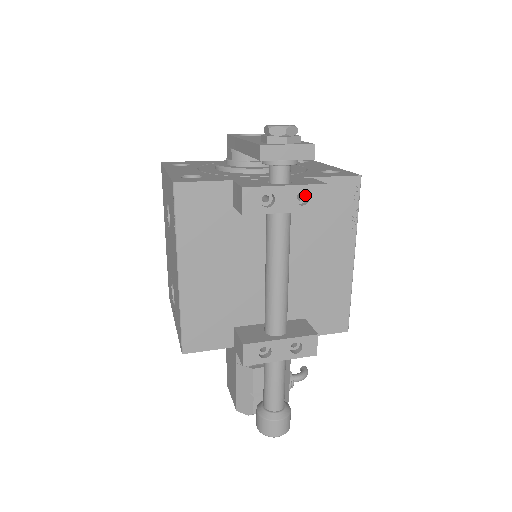
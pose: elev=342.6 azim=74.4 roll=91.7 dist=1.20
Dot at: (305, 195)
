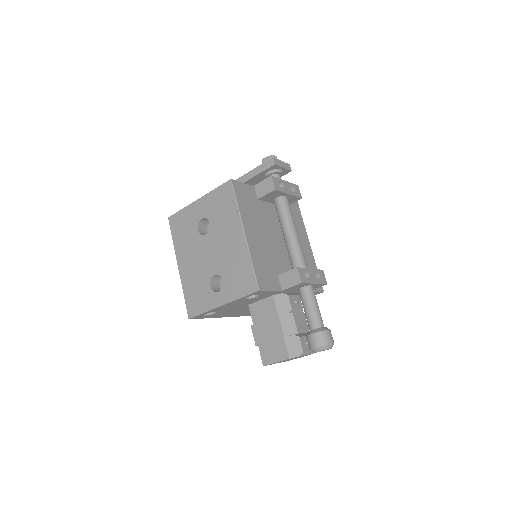
Dot at: occluded
